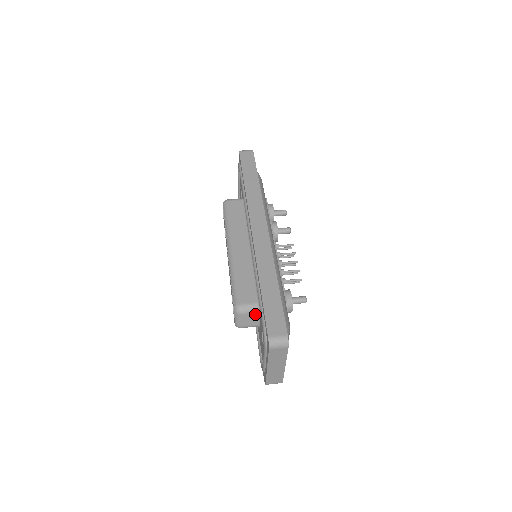
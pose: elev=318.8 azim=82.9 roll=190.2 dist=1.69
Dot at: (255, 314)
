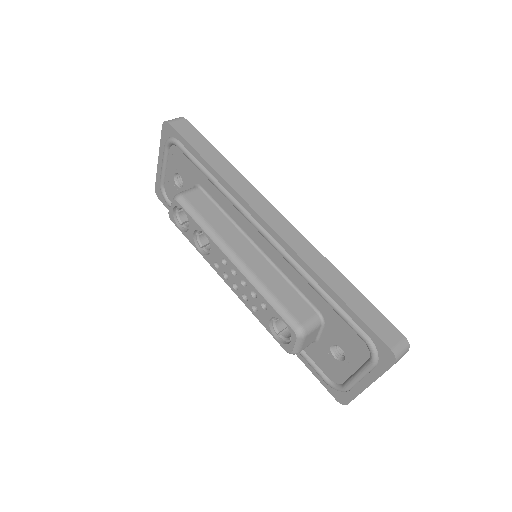
Dot at: (317, 329)
